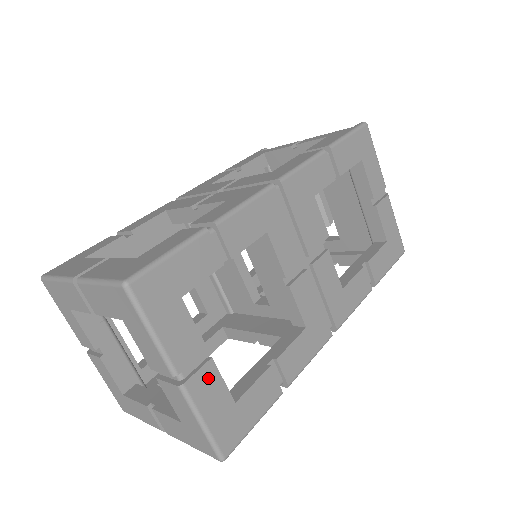
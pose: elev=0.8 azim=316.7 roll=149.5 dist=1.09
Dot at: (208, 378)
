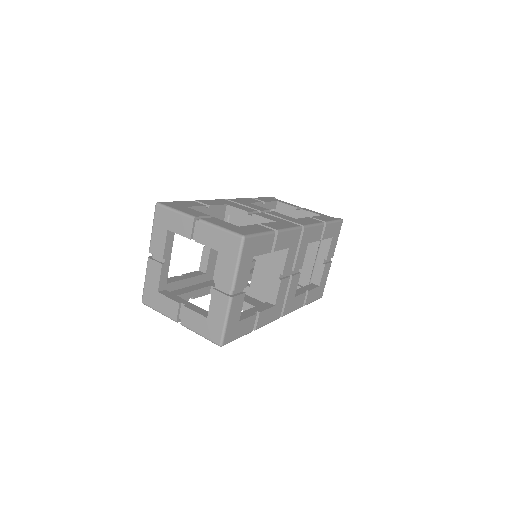
Dot at: (239, 301)
